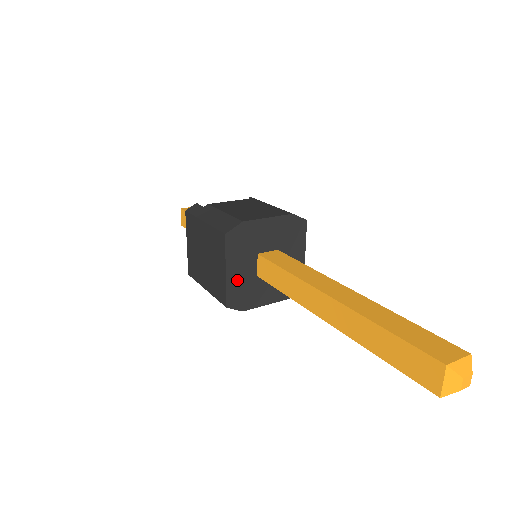
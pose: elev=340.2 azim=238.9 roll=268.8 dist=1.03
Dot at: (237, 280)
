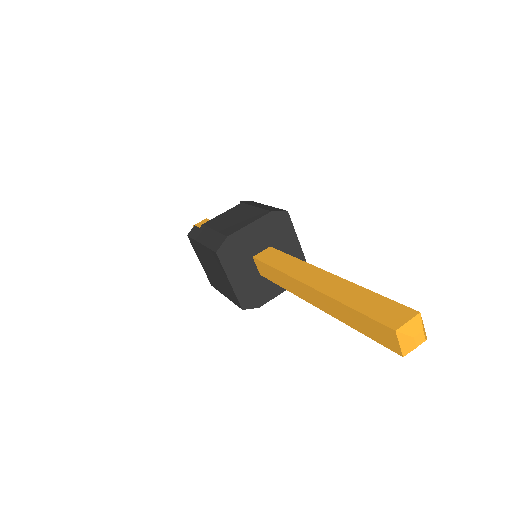
Dot at: (243, 285)
